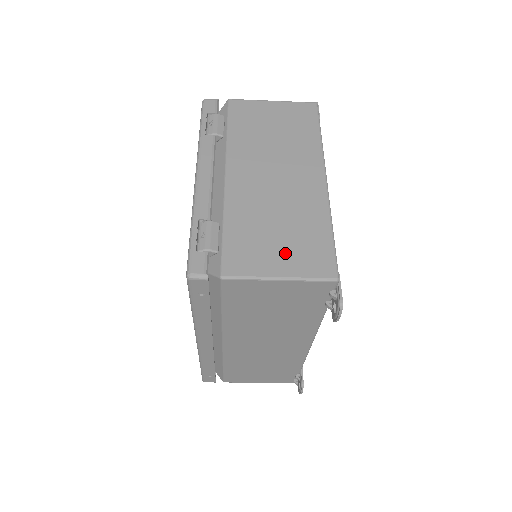
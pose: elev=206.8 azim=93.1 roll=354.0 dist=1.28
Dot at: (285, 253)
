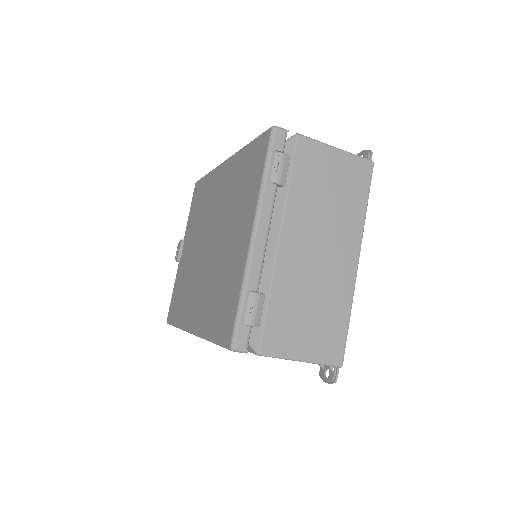
Dot at: (311, 337)
